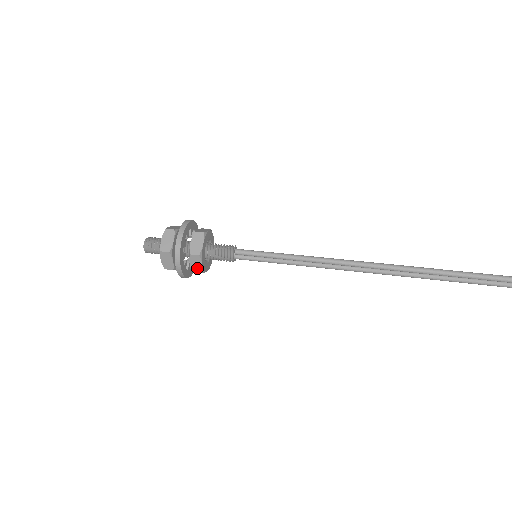
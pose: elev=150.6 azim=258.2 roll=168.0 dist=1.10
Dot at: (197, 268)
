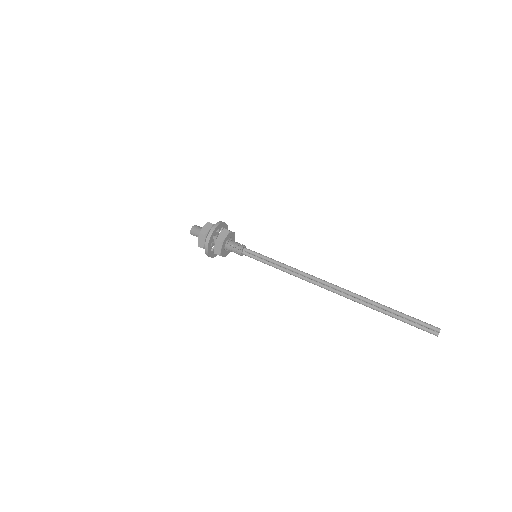
Dot at: (217, 251)
